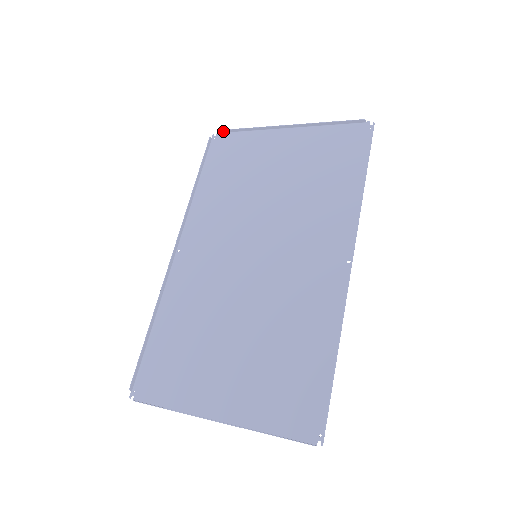
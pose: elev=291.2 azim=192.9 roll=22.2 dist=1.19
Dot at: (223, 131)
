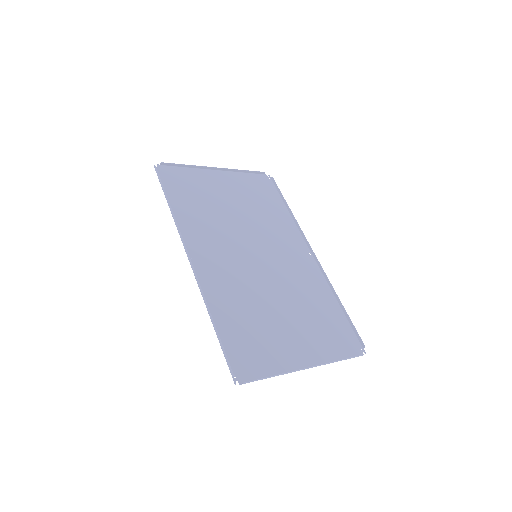
Dot at: (164, 164)
